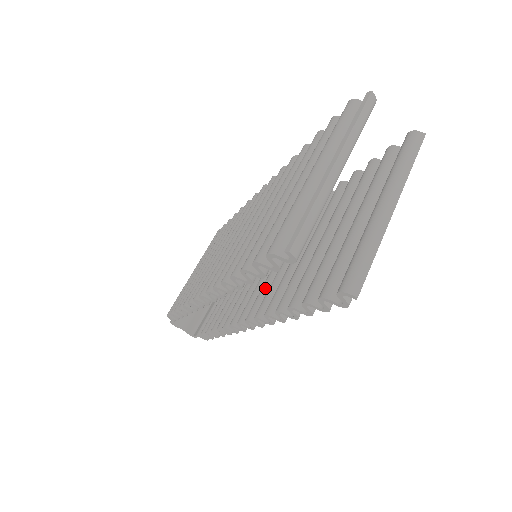
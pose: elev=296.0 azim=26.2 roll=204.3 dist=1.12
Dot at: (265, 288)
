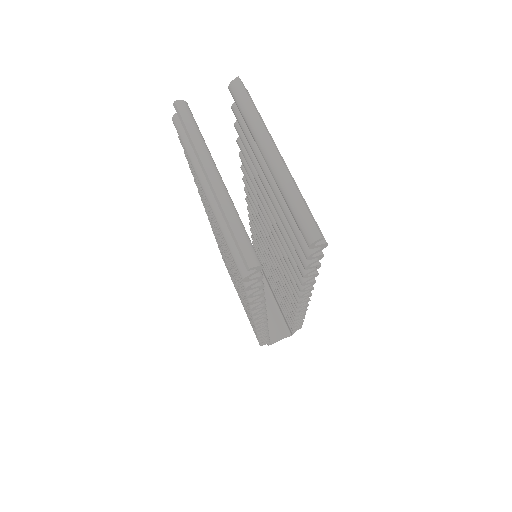
Dot at: (284, 270)
